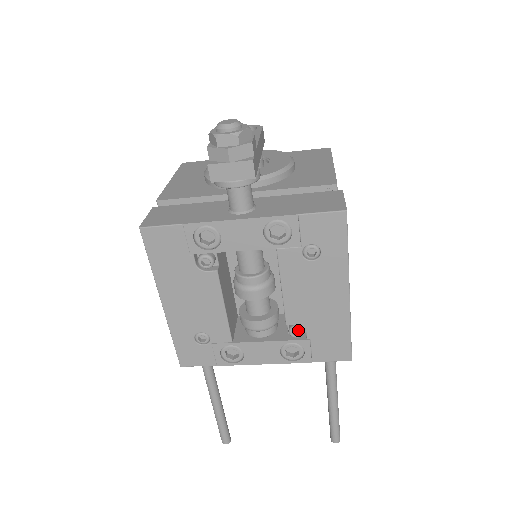
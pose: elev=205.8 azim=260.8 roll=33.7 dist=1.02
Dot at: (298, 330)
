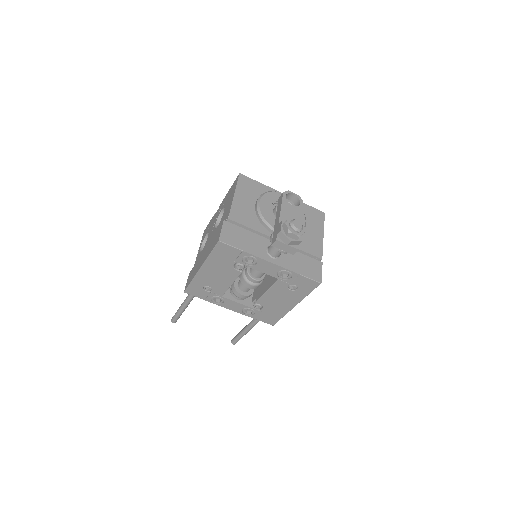
Dot at: (259, 305)
